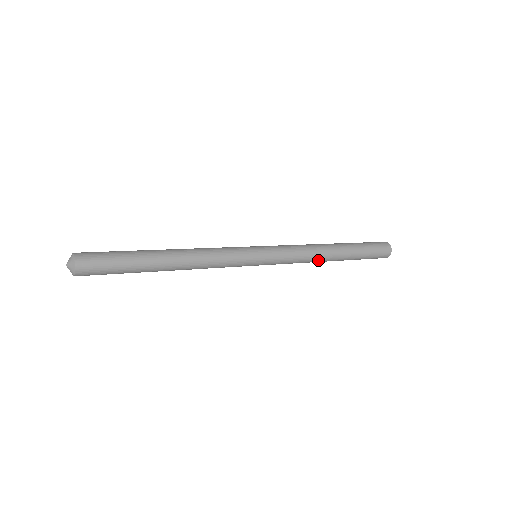
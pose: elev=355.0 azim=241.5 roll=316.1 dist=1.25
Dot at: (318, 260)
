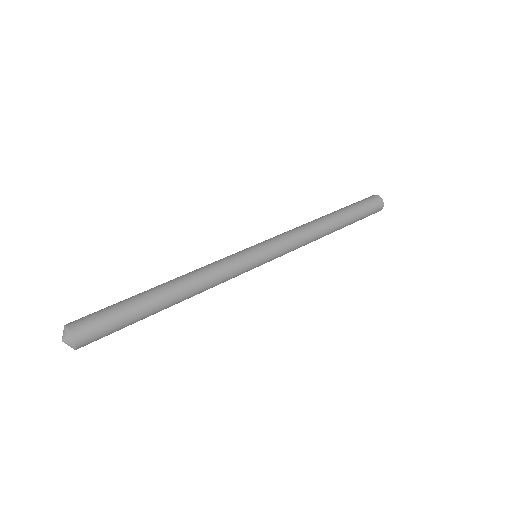
Dot at: occluded
